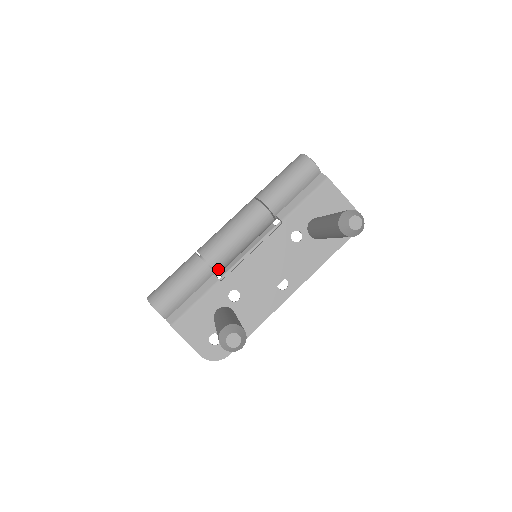
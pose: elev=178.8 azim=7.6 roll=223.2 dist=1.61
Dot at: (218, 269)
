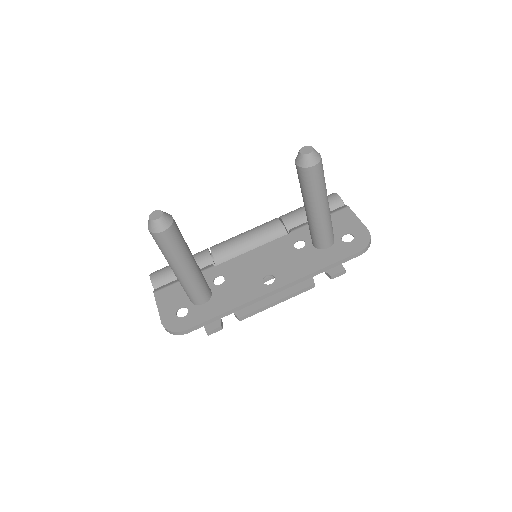
Dot at: (218, 261)
